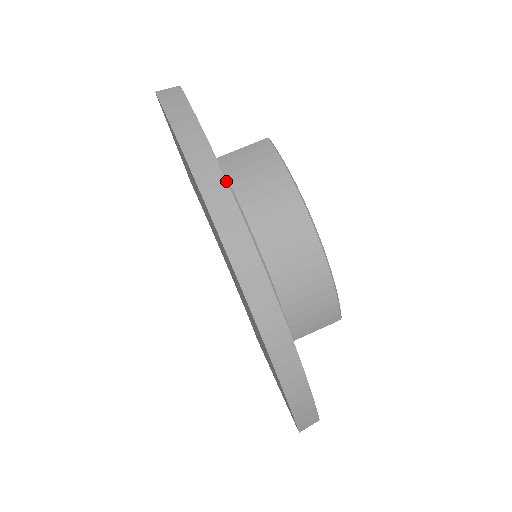
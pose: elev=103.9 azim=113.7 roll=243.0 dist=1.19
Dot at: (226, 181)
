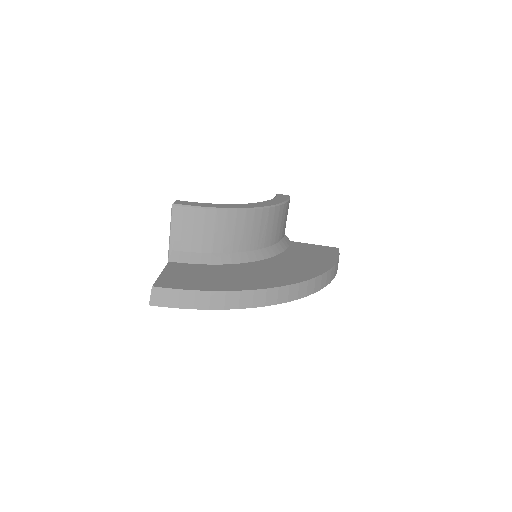
Dot at: (253, 291)
